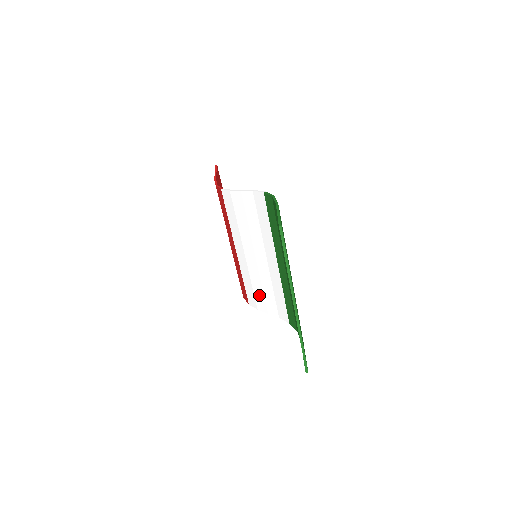
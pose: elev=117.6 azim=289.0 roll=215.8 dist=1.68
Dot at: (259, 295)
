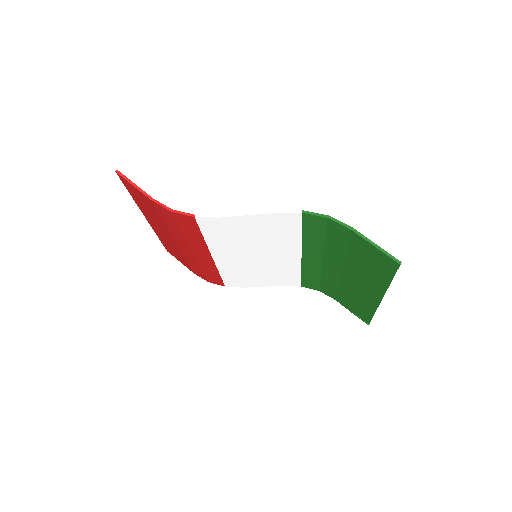
Dot at: (251, 279)
